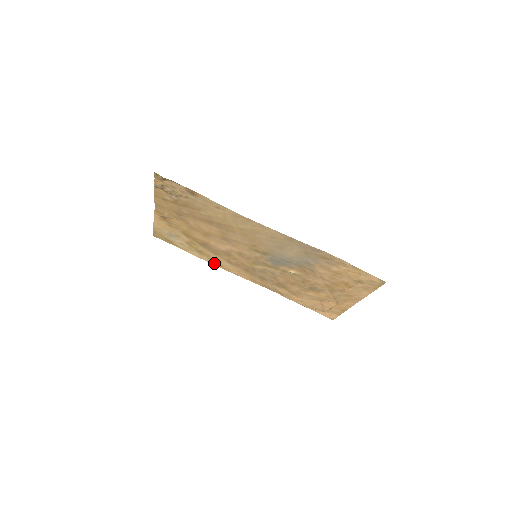
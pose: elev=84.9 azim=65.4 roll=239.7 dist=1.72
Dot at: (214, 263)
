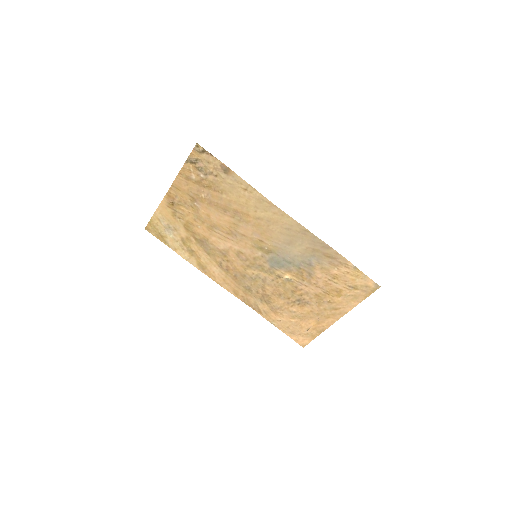
Dot at: (201, 268)
